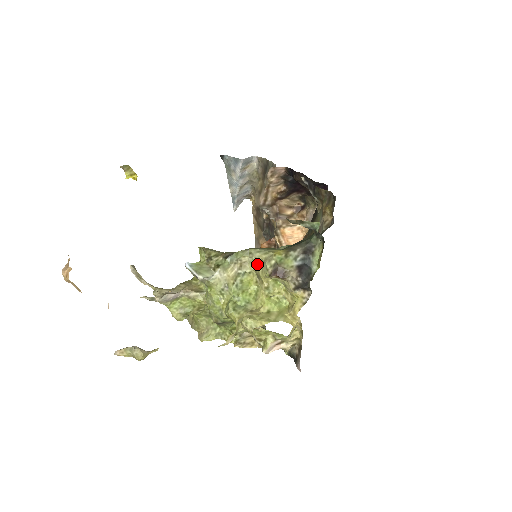
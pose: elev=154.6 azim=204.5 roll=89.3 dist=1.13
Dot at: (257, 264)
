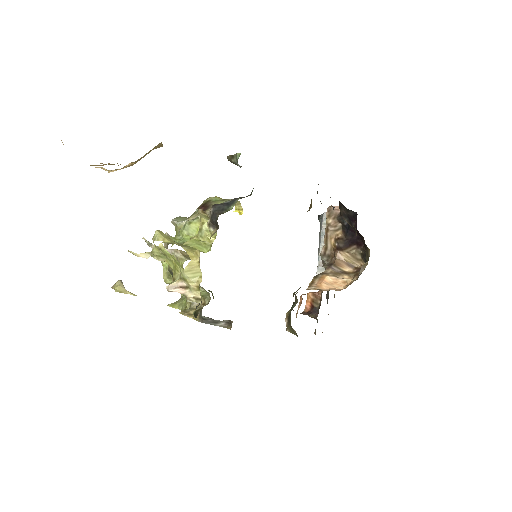
Dot at: occluded
